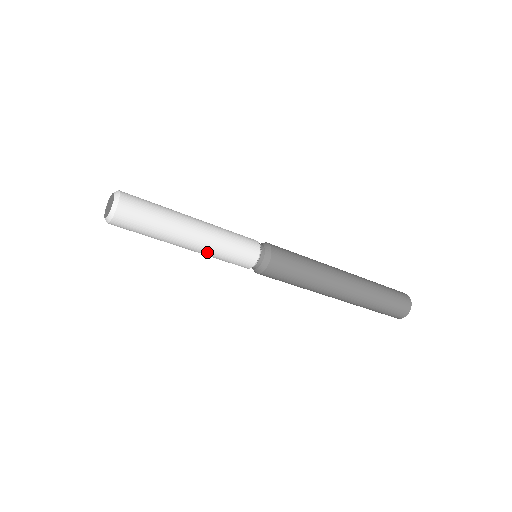
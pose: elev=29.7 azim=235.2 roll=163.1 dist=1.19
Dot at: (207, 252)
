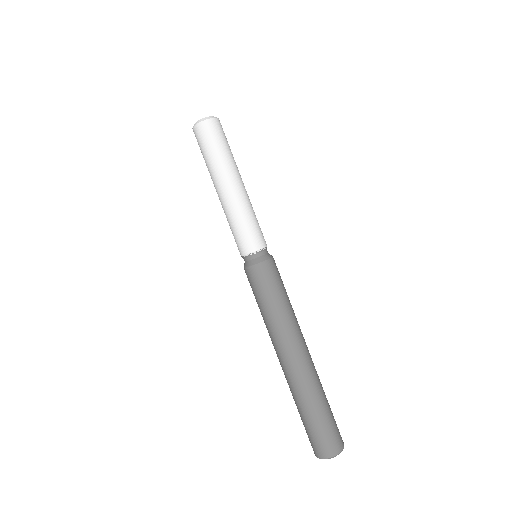
Dot at: (240, 204)
